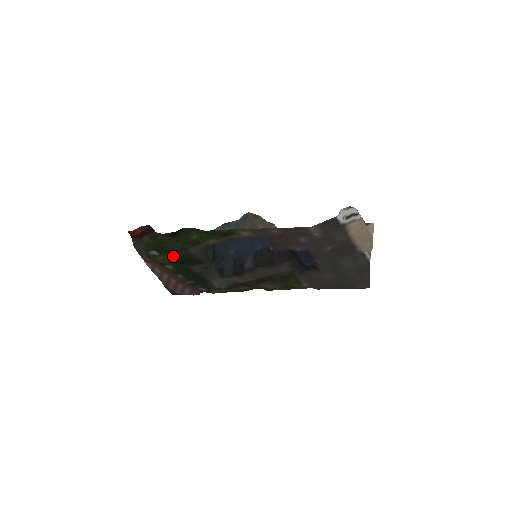
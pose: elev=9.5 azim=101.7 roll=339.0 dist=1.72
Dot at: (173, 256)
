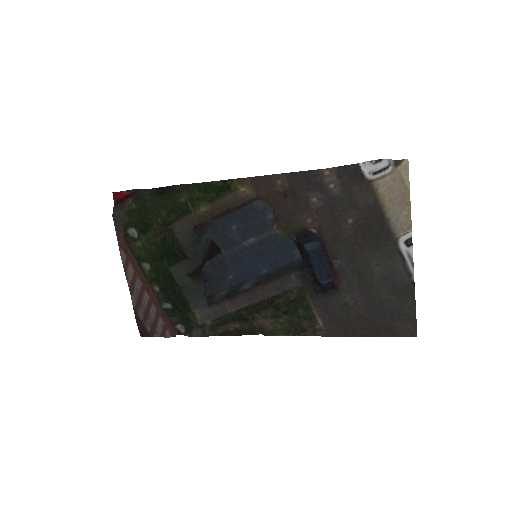
Dot at: (154, 240)
